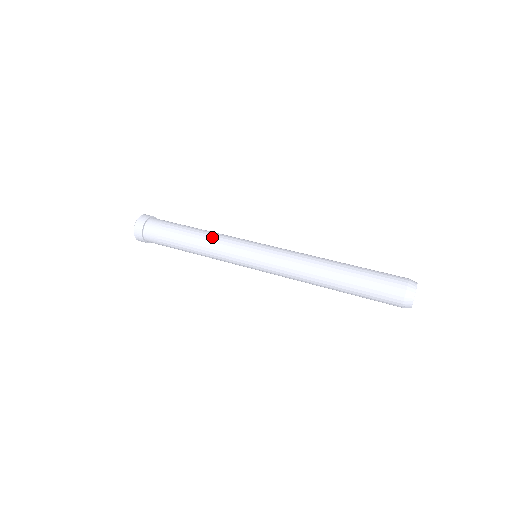
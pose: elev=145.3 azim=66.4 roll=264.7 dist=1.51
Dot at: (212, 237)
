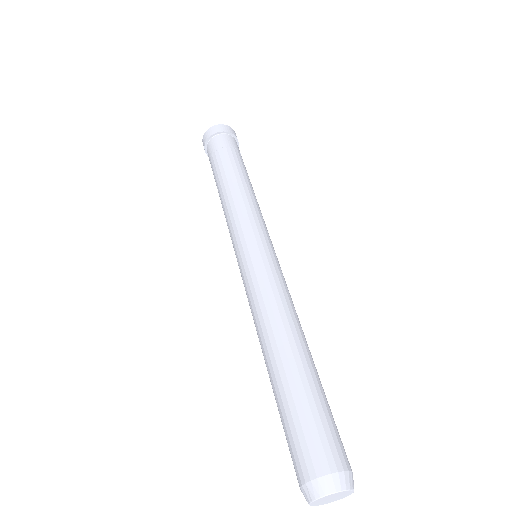
Dot at: (253, 197)
